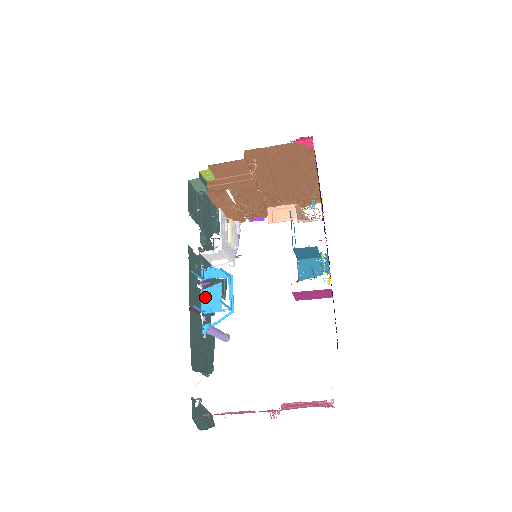
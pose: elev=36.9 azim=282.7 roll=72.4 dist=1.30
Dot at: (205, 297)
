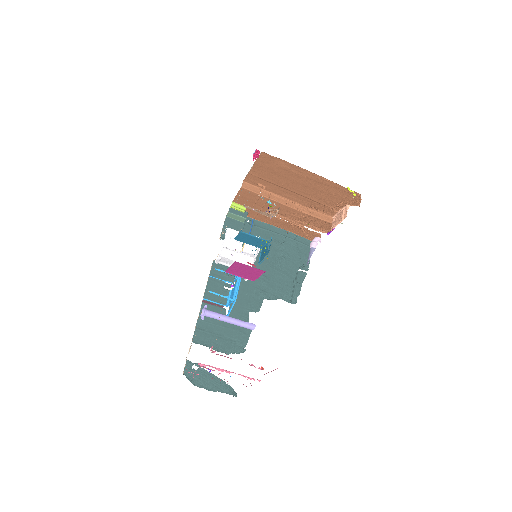
Dot at: (231, 295)
